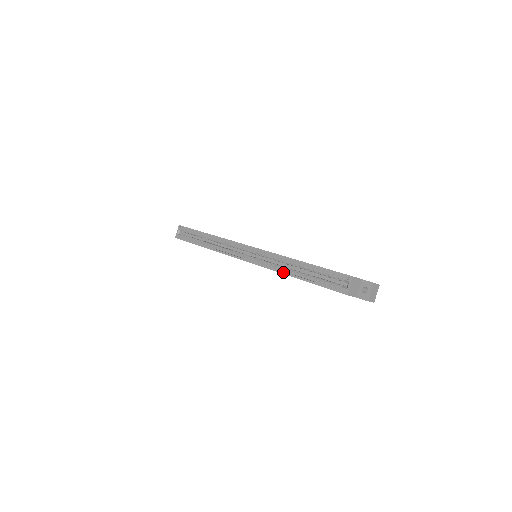
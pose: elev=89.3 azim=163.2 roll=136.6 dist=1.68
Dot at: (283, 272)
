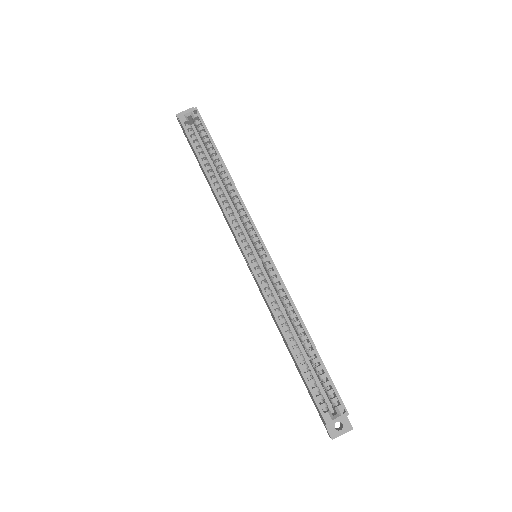
Dot at: (280, 322)
